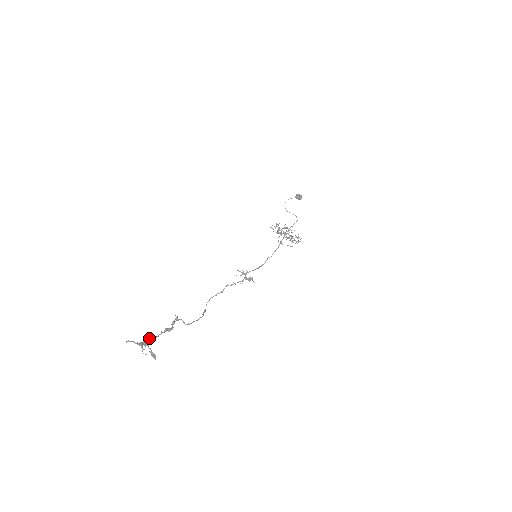
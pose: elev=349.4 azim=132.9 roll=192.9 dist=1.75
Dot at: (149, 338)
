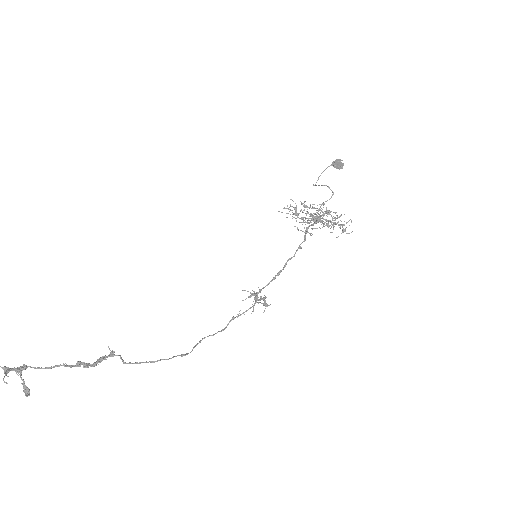
Dot at: occluded
